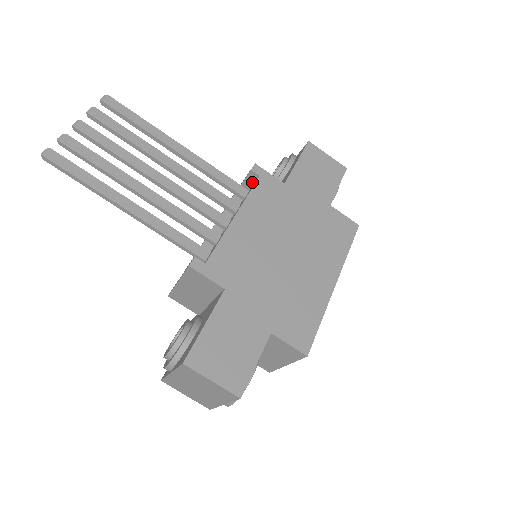
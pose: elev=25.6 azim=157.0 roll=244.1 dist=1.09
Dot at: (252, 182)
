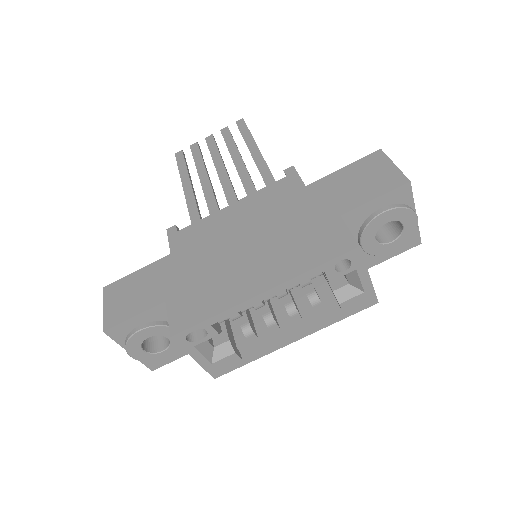
Dot at: occluded
